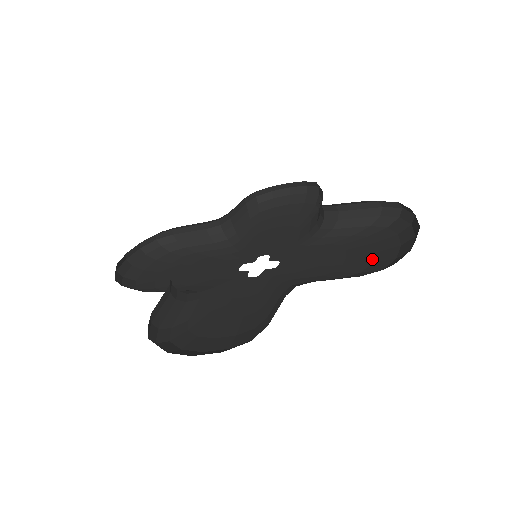
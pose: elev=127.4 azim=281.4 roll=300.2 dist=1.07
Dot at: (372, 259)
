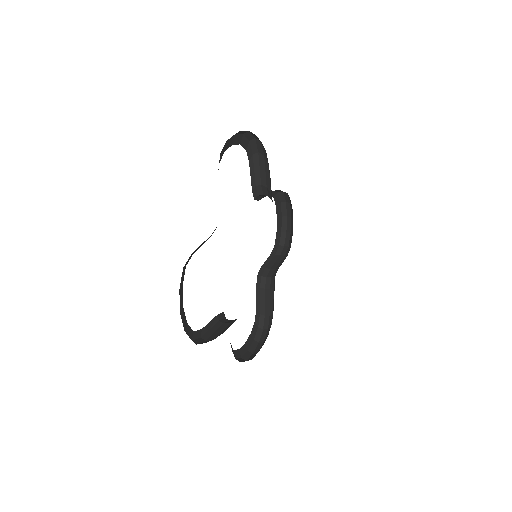
Dot at: occluded
